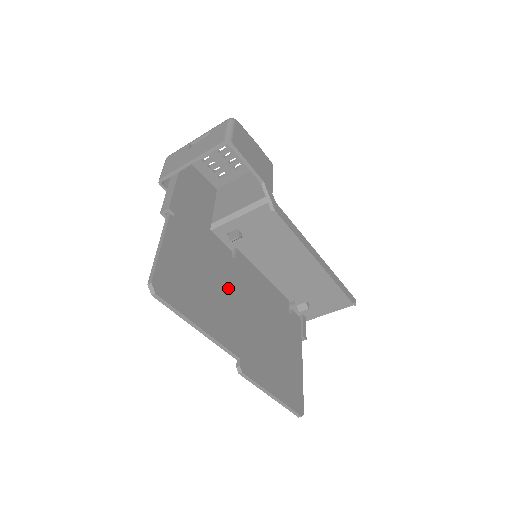
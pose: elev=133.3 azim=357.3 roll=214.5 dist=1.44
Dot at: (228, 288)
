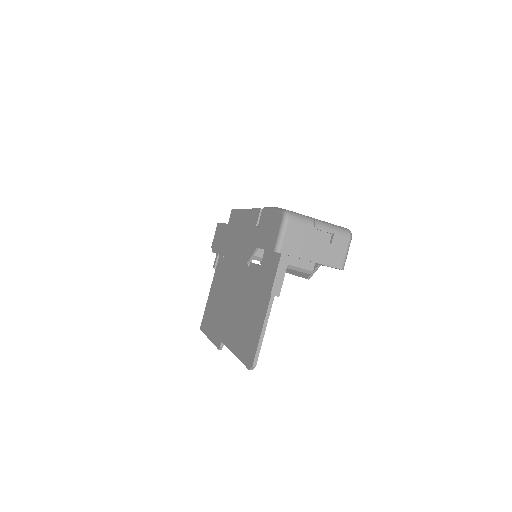
Dot at: occluded
